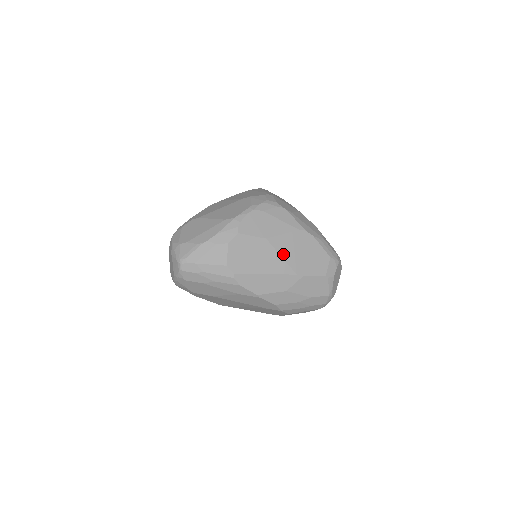
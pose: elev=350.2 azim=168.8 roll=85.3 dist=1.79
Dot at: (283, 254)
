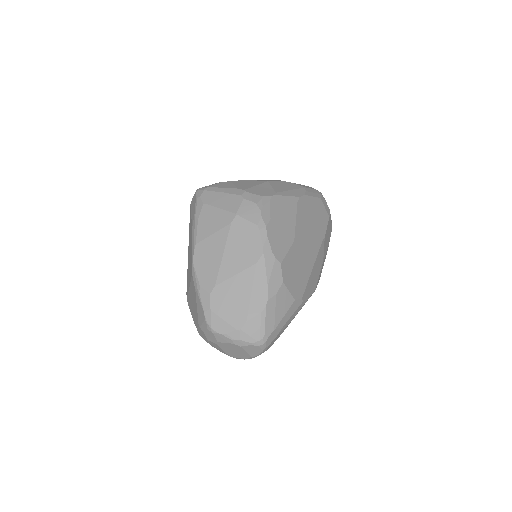
Dot at: (308, 237)
